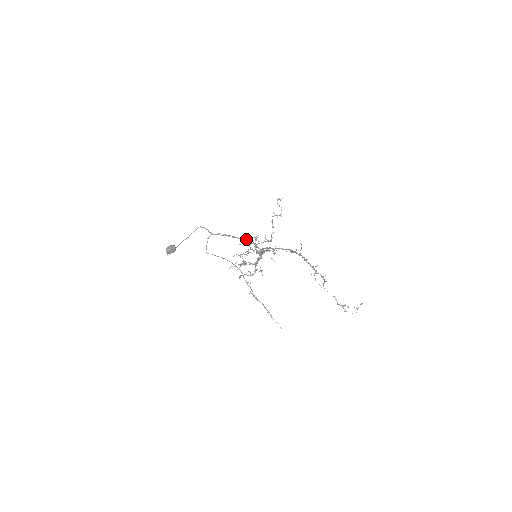
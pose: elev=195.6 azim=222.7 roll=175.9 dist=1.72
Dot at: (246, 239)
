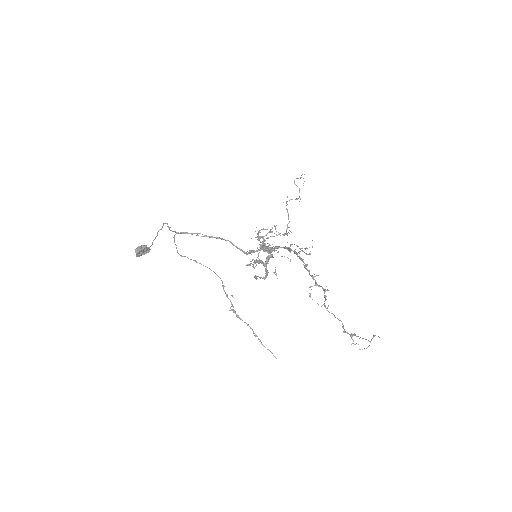
Dot at: (221, 238)
